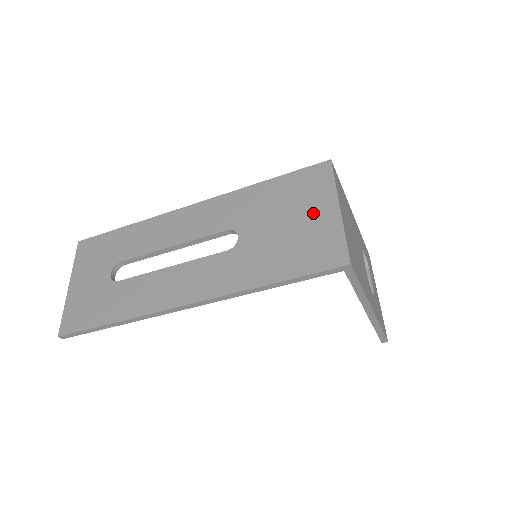
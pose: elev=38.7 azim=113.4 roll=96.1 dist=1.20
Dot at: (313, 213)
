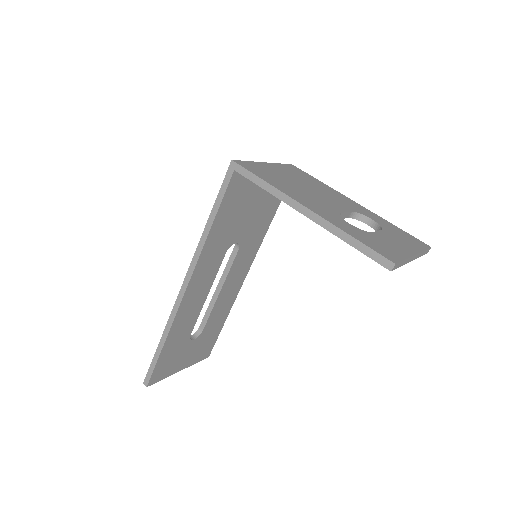
Dot at: occluded
